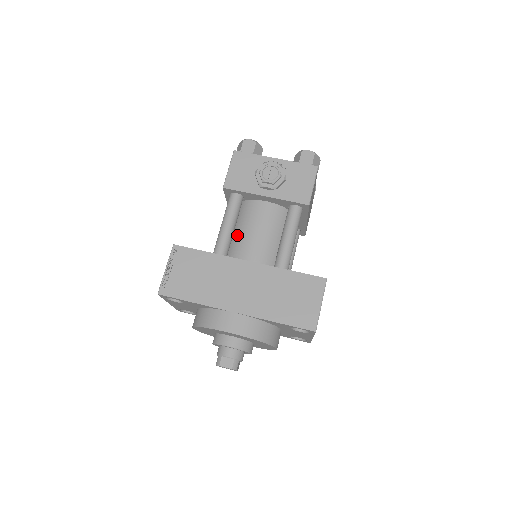
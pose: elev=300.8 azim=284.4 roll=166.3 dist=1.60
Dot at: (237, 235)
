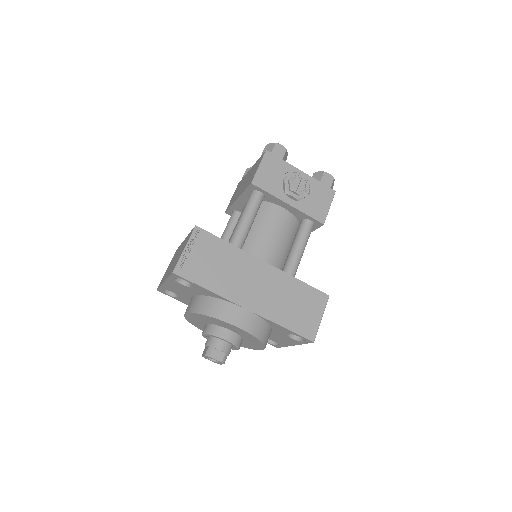
Dot at: (251, 232)
